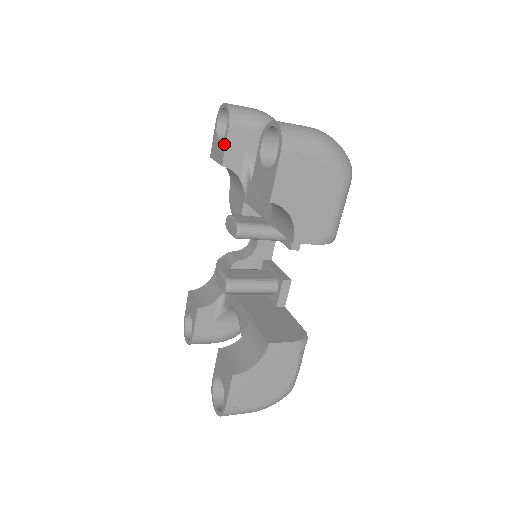
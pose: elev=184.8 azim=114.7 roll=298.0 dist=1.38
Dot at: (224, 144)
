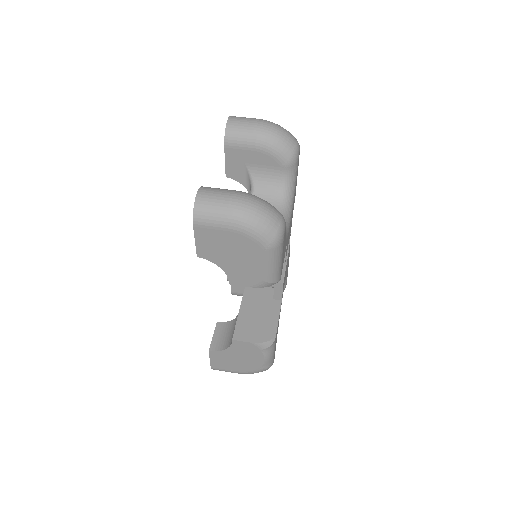
Dot at: (225, 159)
